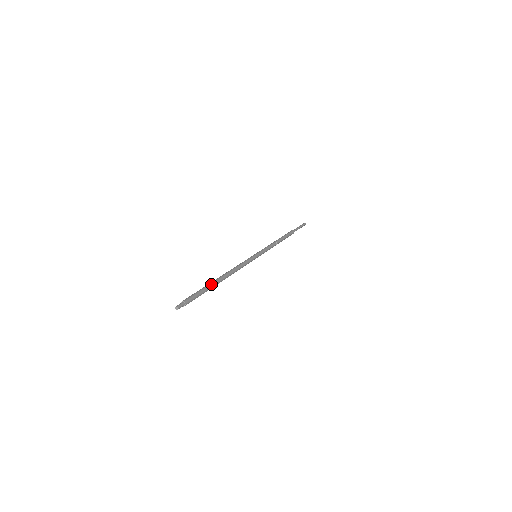
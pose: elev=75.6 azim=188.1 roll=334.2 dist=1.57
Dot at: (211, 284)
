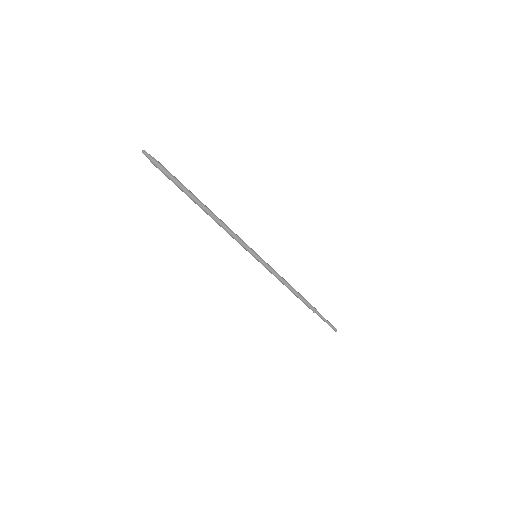
Dot at: (190, 191)
